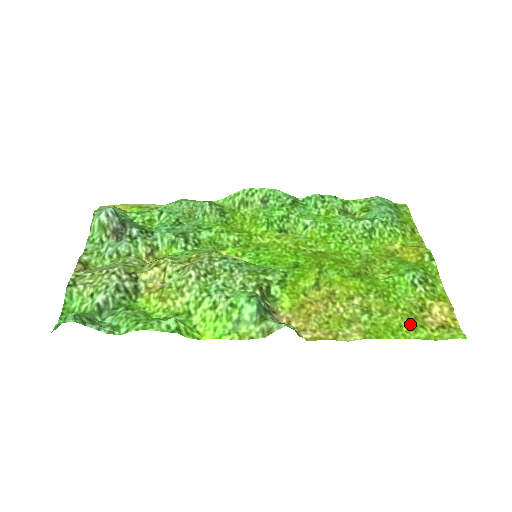
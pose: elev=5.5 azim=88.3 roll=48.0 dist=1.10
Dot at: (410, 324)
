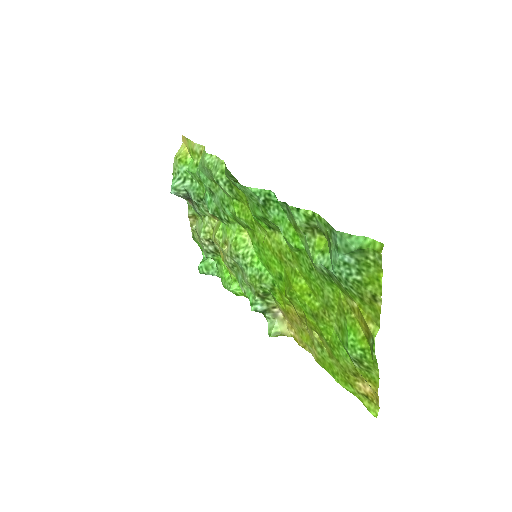
Dot at: (344, 378)
